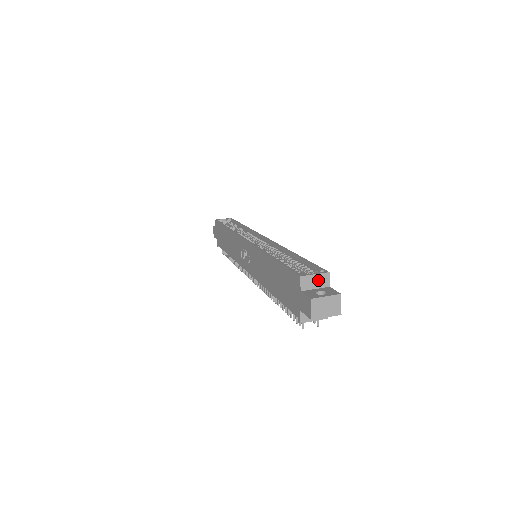
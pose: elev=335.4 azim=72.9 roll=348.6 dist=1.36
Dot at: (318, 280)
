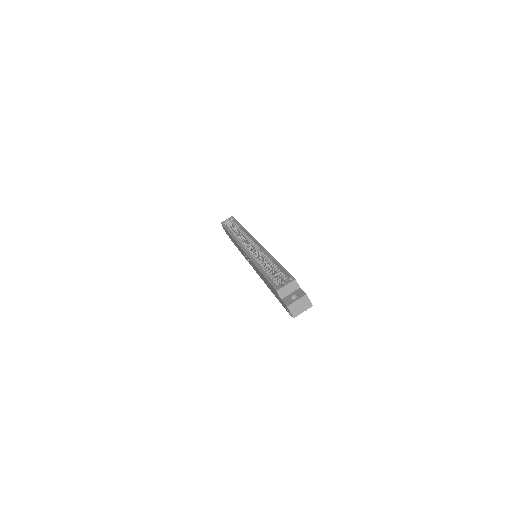
Dot at: (290, 287)
